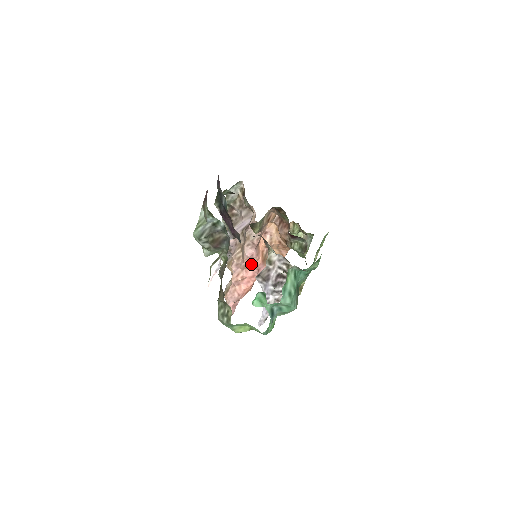
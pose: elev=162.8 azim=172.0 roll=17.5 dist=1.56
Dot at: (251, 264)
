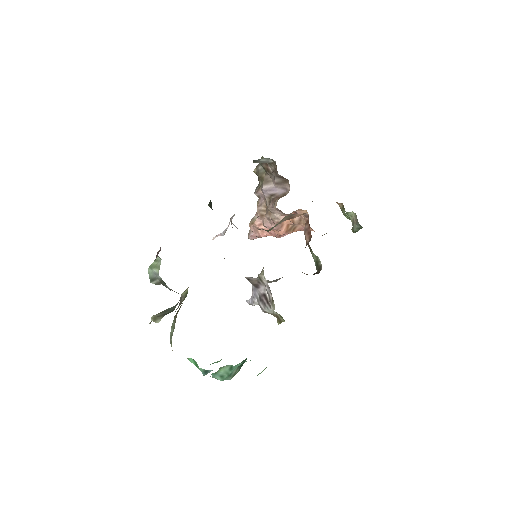
Dot at: occluded
